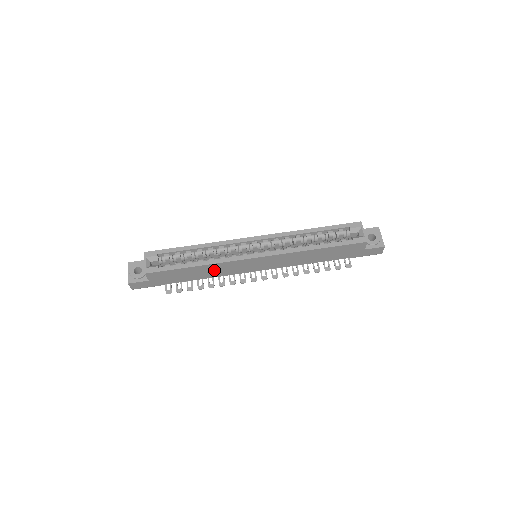
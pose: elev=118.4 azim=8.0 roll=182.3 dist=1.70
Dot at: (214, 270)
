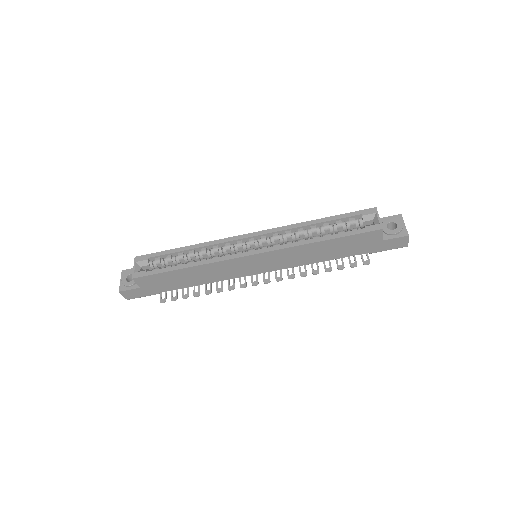
Dot at: (208, 273)
